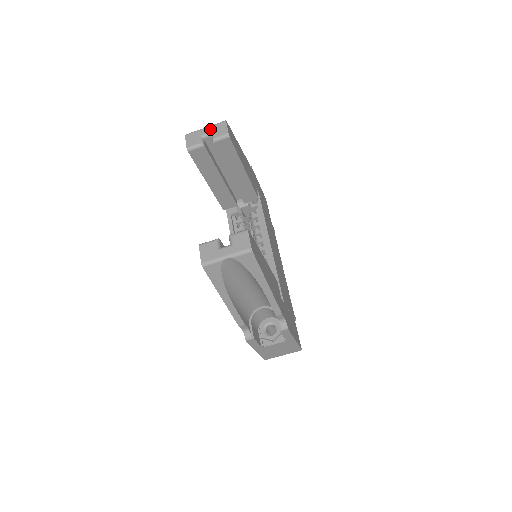
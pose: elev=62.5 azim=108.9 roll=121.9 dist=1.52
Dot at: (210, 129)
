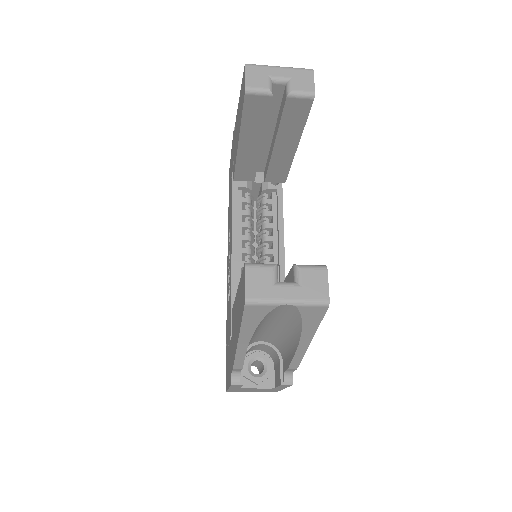
Dot at: (287, 73)
